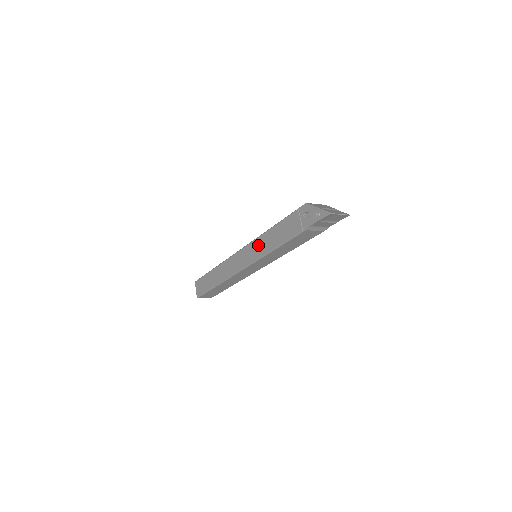
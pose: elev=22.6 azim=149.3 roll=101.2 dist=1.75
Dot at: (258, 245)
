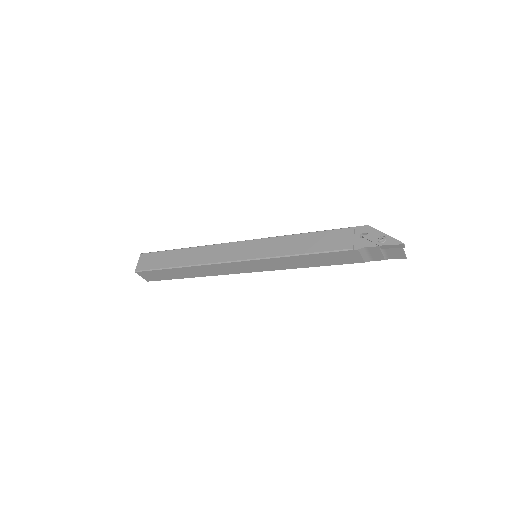
Dot at: (275, 244)
